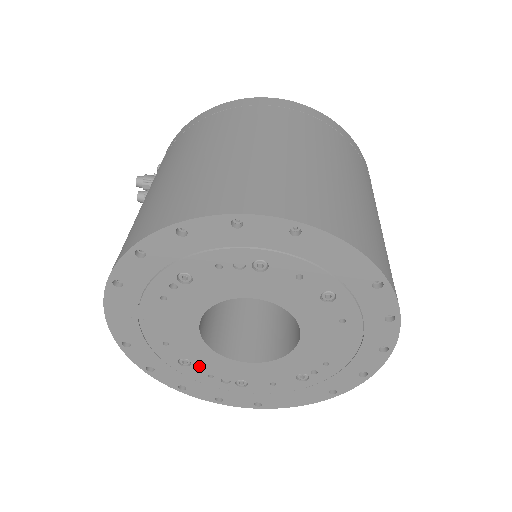
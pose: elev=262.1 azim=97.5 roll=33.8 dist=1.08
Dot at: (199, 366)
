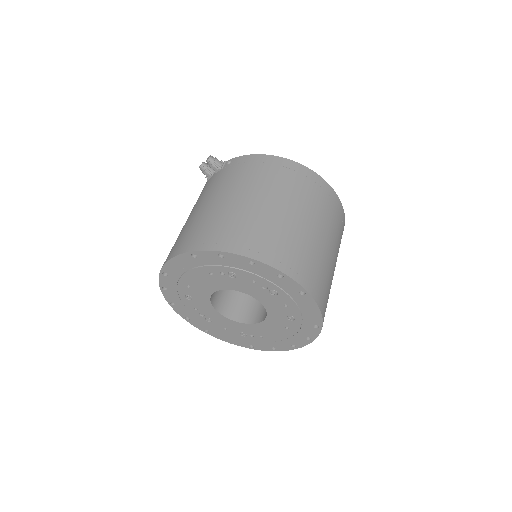
Dot at: (195, 303)
